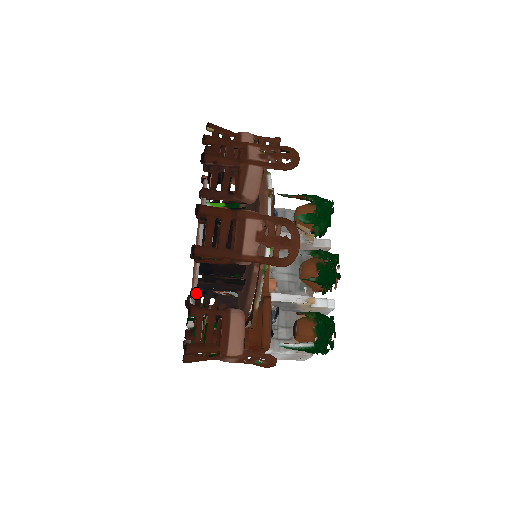
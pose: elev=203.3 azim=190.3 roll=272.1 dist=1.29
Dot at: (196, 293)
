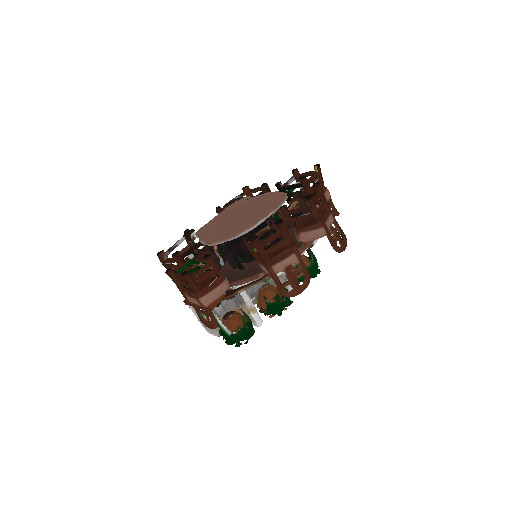
Dot at: occluded
